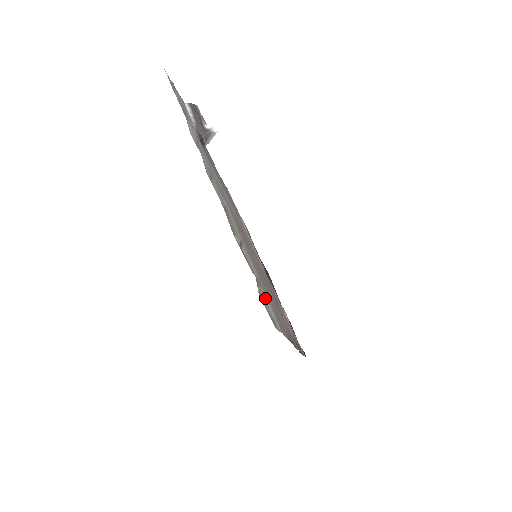
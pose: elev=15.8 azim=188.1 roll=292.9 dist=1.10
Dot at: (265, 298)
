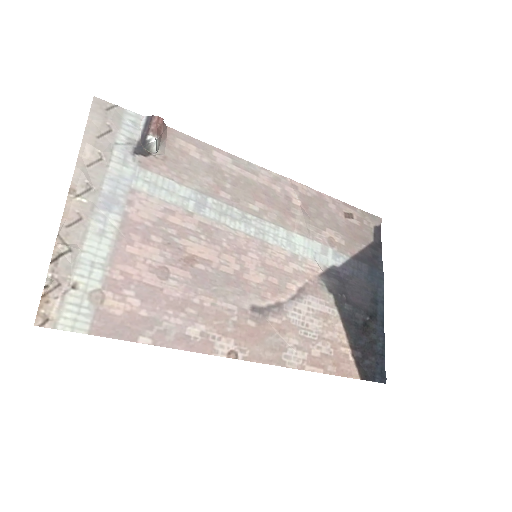
Dot at: (66, 300)
